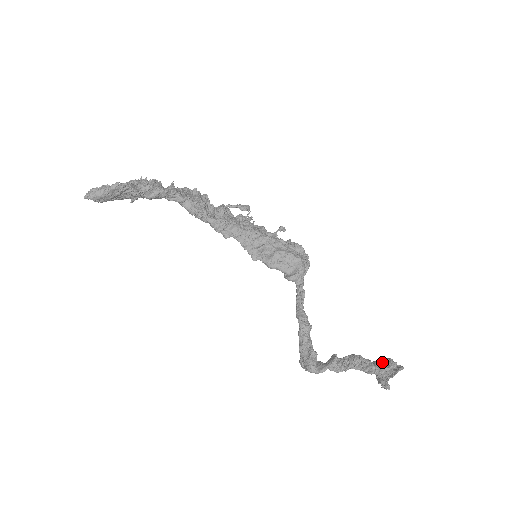
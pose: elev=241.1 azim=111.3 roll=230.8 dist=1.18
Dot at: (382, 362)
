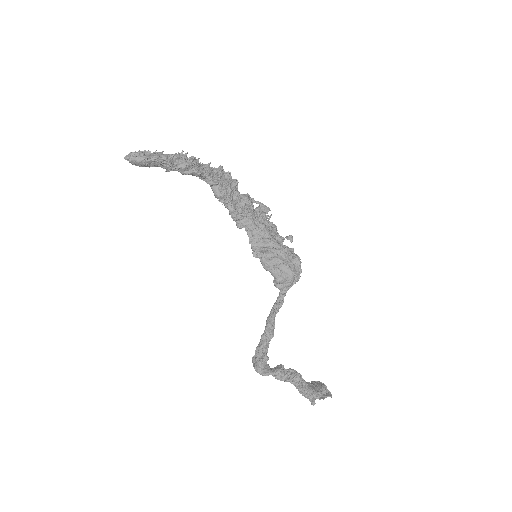
Dot at: (315, 389)
